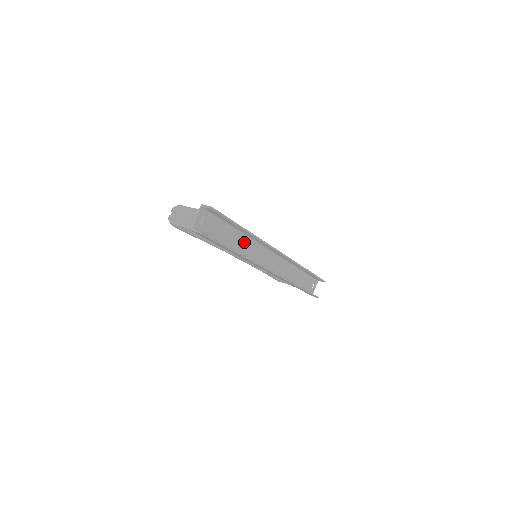
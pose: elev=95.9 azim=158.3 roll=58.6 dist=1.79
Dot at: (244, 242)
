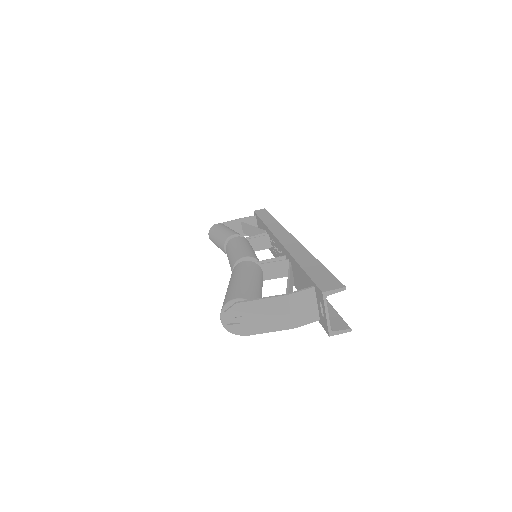
Dot at: occluded
